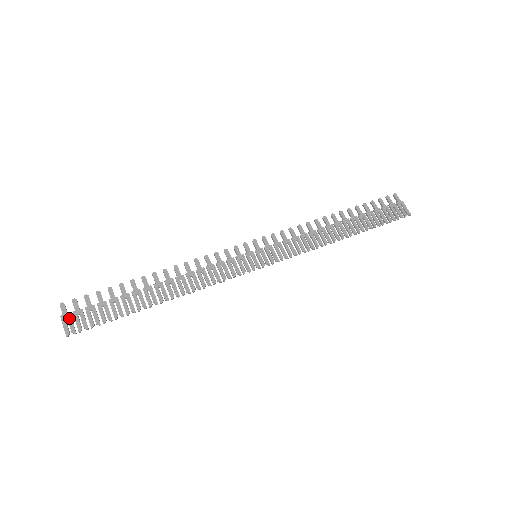
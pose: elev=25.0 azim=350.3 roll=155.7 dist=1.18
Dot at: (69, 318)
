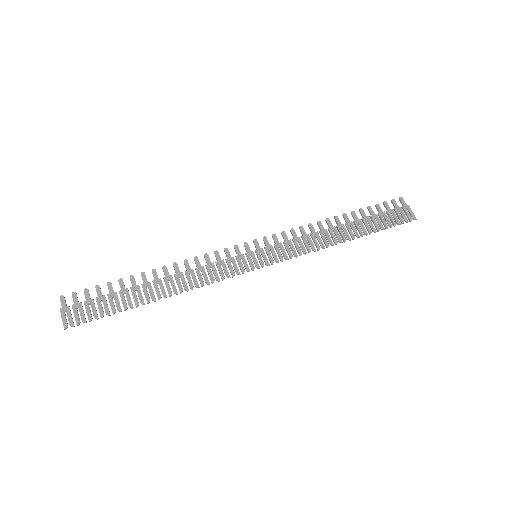
Dot at: (68, 311)
